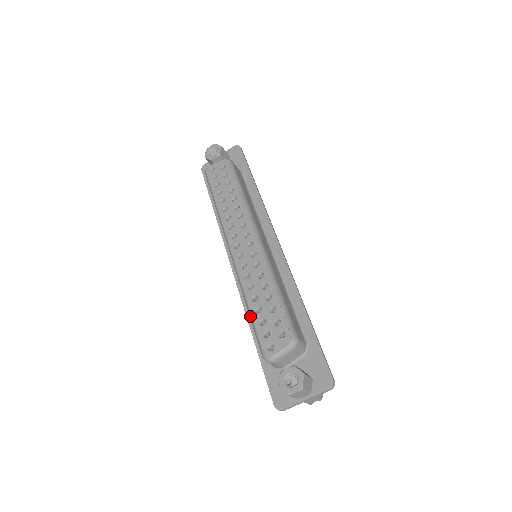
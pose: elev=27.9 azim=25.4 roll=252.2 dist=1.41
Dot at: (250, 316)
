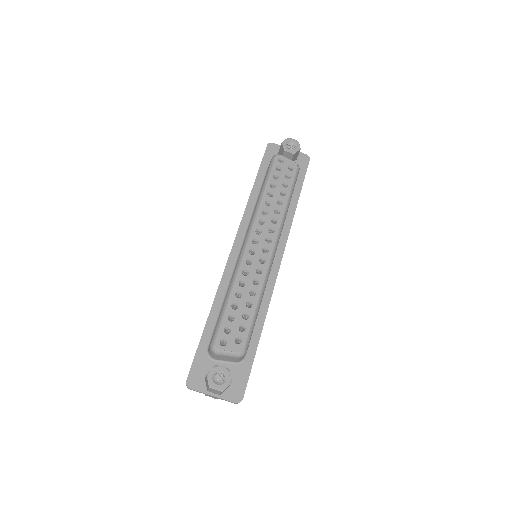
Dot at: (225, 305)
